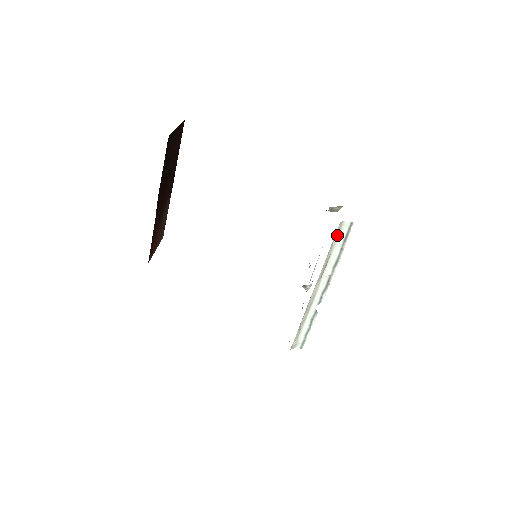
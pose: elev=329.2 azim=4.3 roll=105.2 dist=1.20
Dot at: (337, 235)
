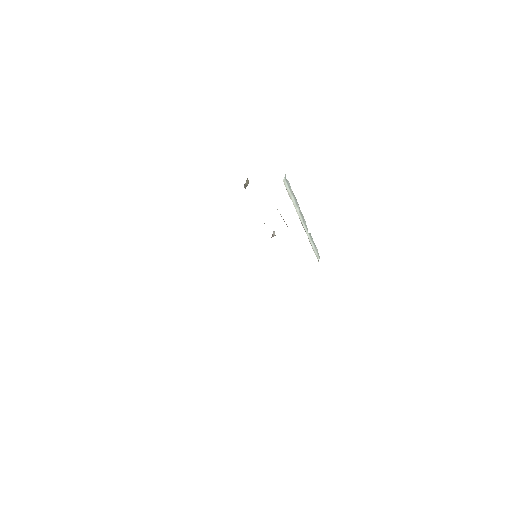
Dot at: occluded
